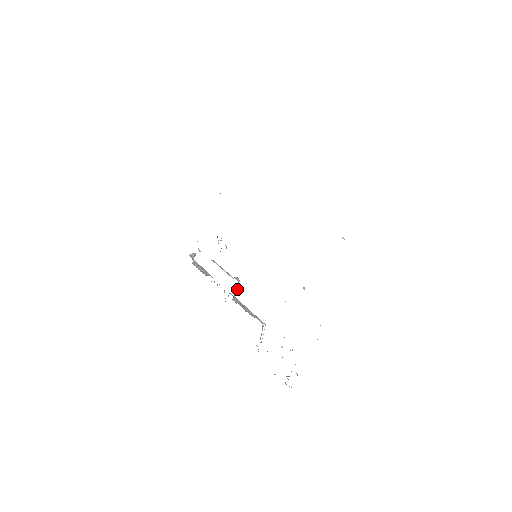
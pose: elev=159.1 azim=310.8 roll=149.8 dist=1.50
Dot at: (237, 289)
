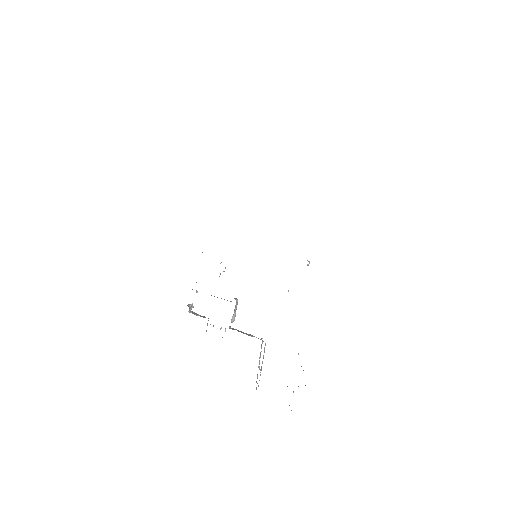
Dot at: (235, 311)
